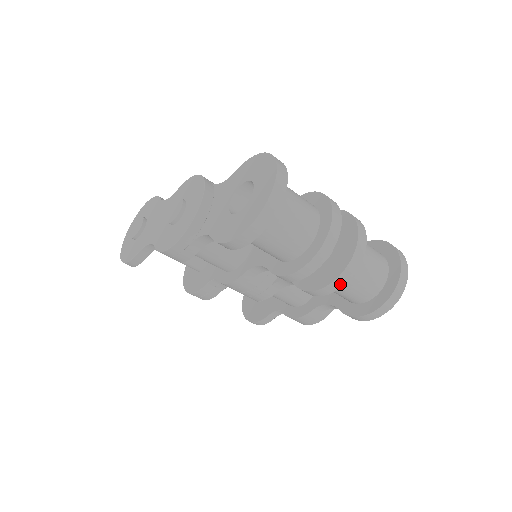
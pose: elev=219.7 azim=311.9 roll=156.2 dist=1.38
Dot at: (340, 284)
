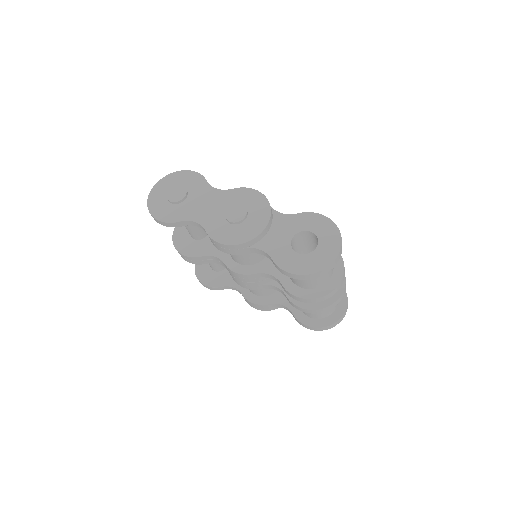
Dot at: (321, 311)
